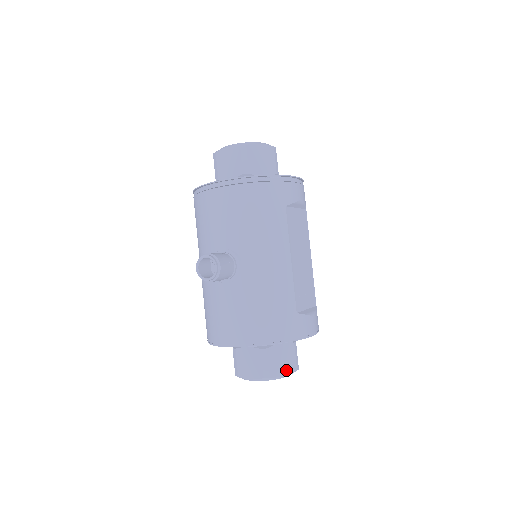
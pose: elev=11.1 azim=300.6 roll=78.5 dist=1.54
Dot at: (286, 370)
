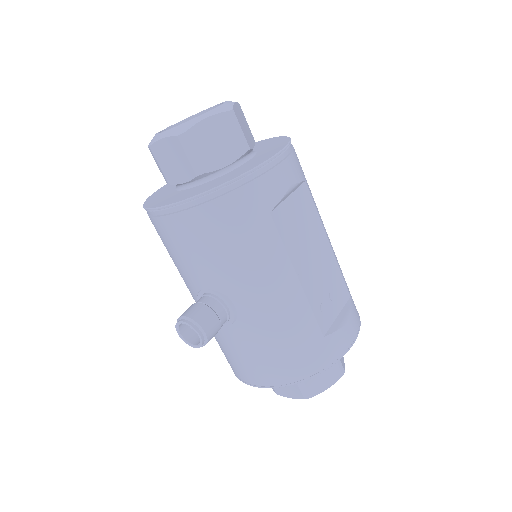
Dot at: (329, 381)
